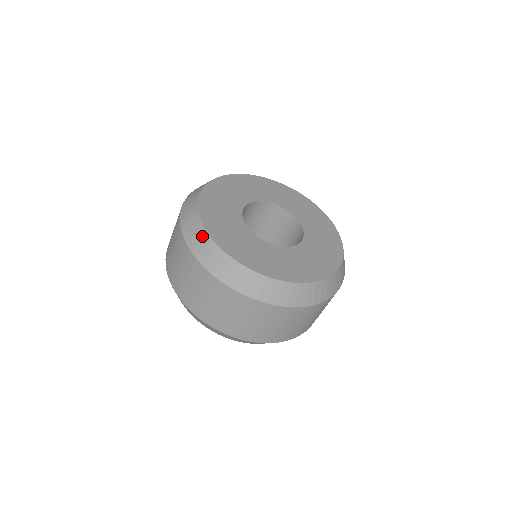
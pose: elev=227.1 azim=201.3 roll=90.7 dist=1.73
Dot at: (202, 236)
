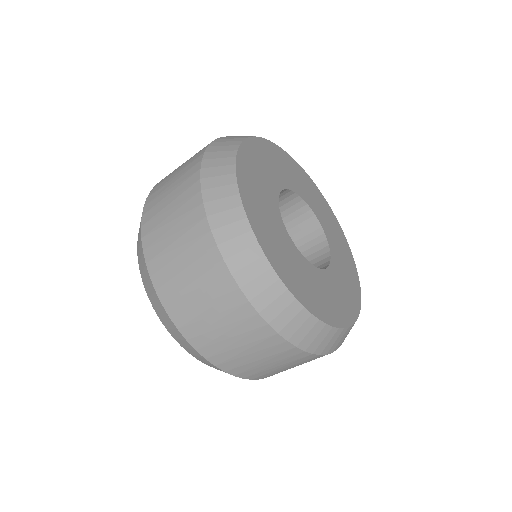
Dot at: (270, 281)
